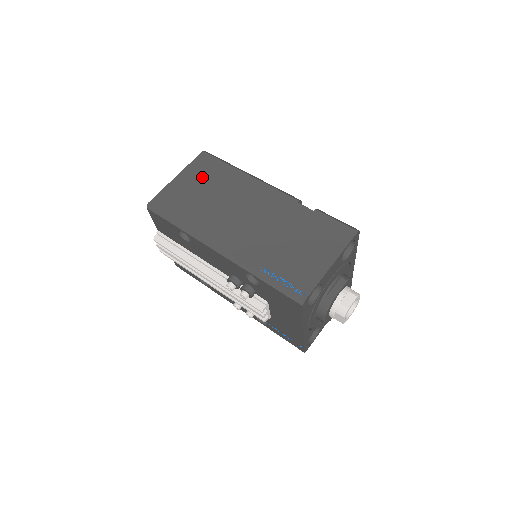
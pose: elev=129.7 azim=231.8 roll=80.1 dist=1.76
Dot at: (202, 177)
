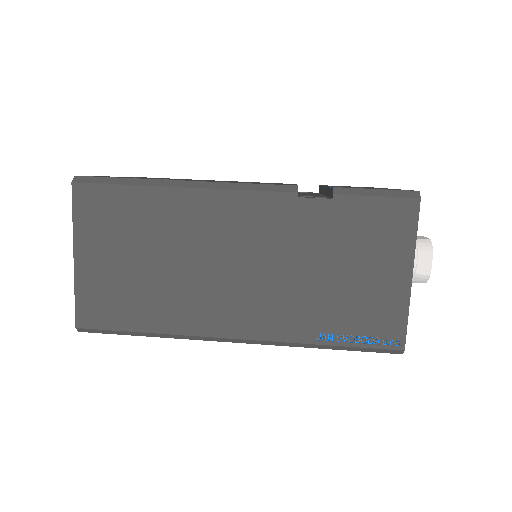
Dot at: (114, 236)
